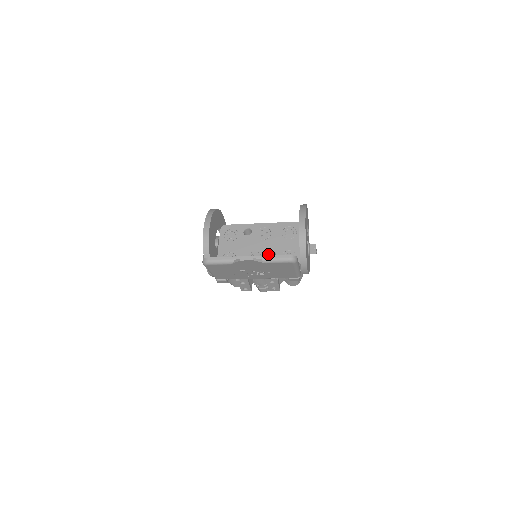
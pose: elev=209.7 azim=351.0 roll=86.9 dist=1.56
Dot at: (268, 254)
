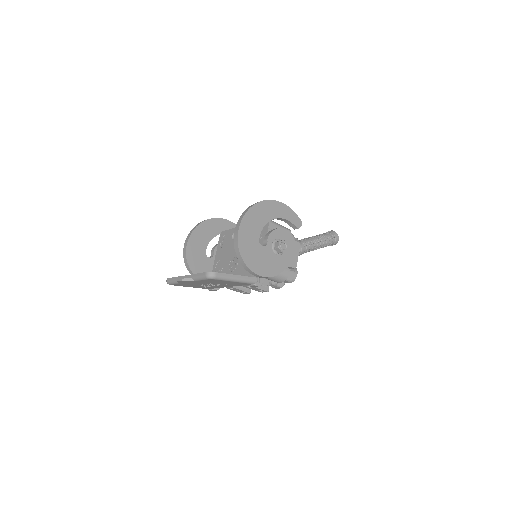
Dot at: occluded
